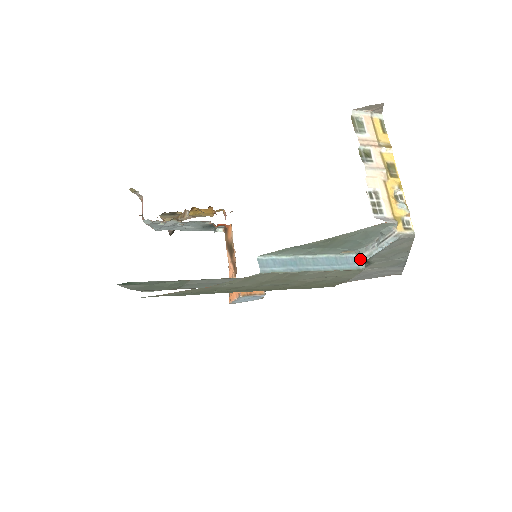
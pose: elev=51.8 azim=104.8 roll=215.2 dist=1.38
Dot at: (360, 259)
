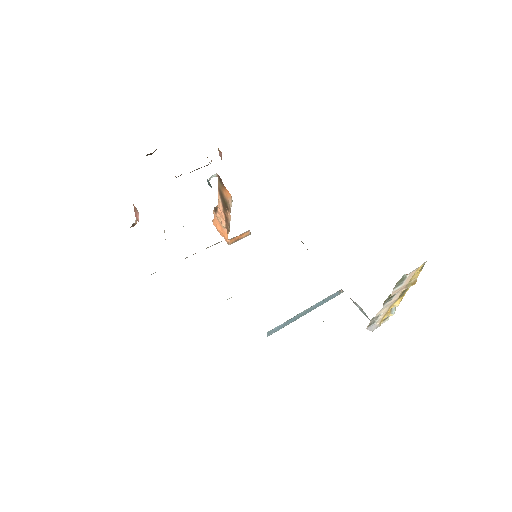
Dot at: (342, 291)
